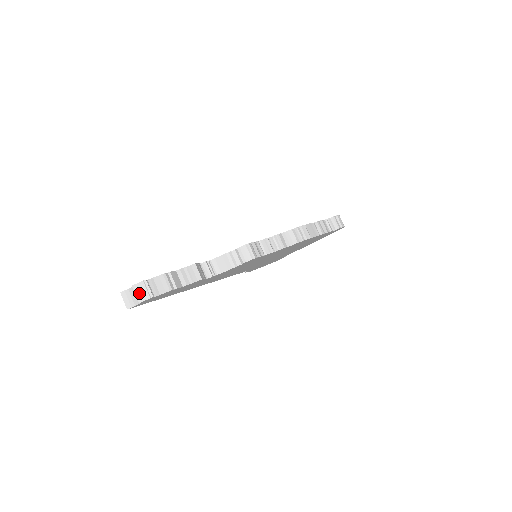
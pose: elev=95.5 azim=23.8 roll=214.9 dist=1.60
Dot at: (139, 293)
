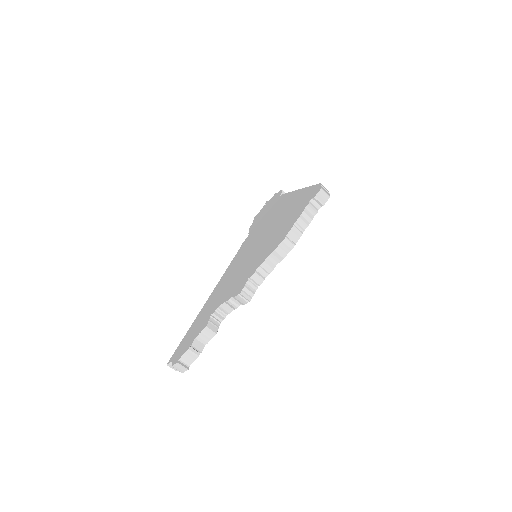
Dot at: (178, 369)
